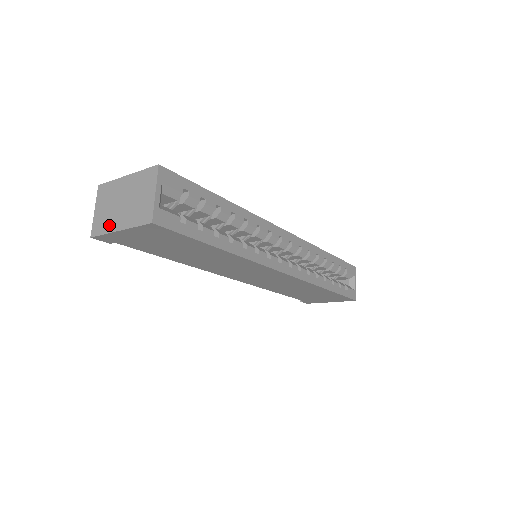
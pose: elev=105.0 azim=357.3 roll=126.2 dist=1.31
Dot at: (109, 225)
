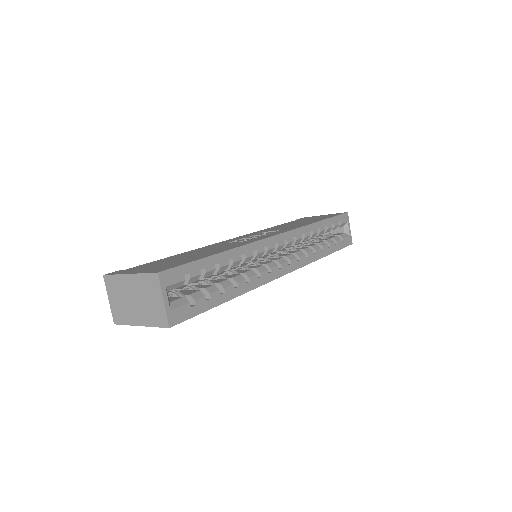
Dot at: (128, 318)
